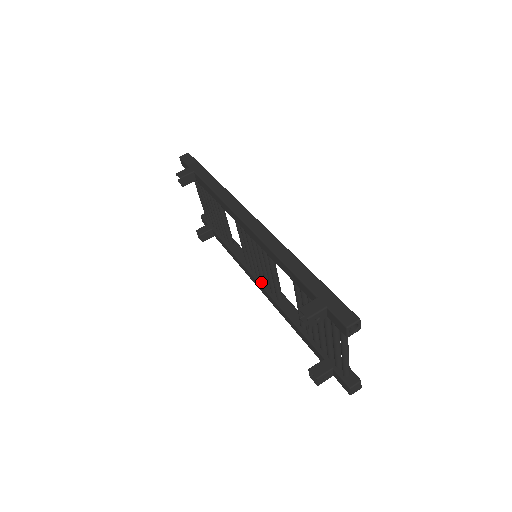
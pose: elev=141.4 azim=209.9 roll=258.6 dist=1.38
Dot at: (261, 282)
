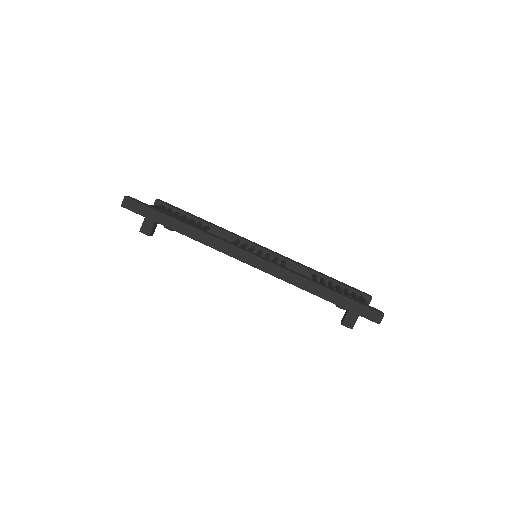
Dot at: occluded
